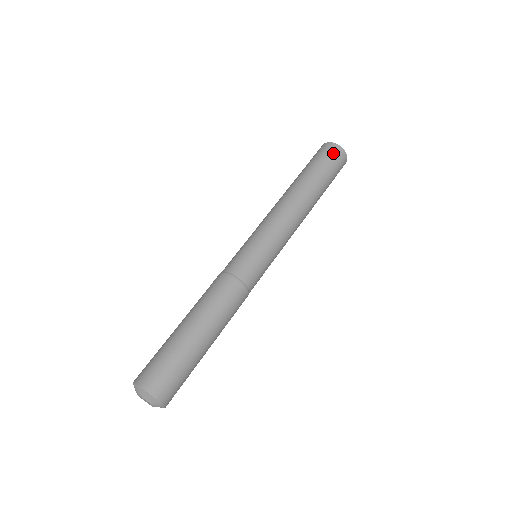
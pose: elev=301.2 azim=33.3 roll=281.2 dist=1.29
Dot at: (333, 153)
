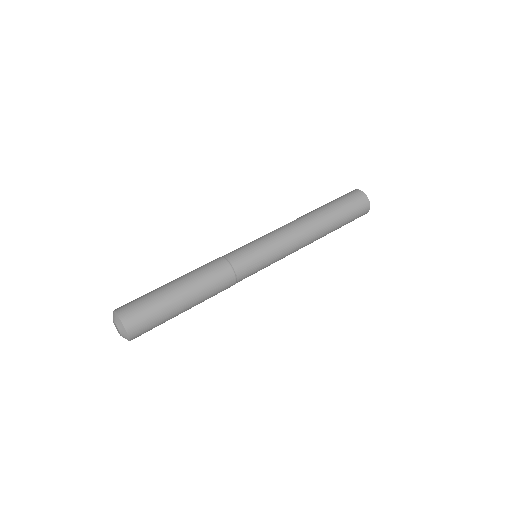
Dot at: (352, 194)
